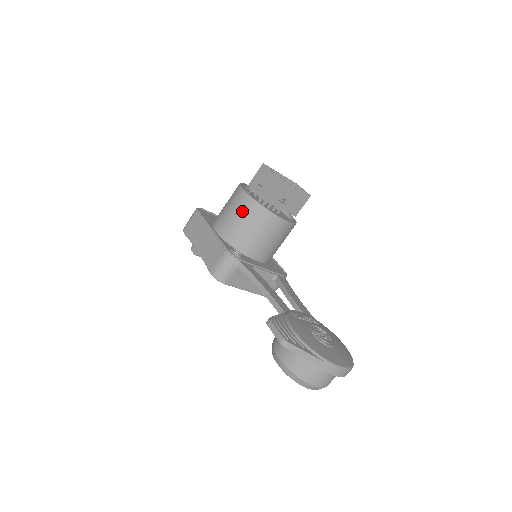
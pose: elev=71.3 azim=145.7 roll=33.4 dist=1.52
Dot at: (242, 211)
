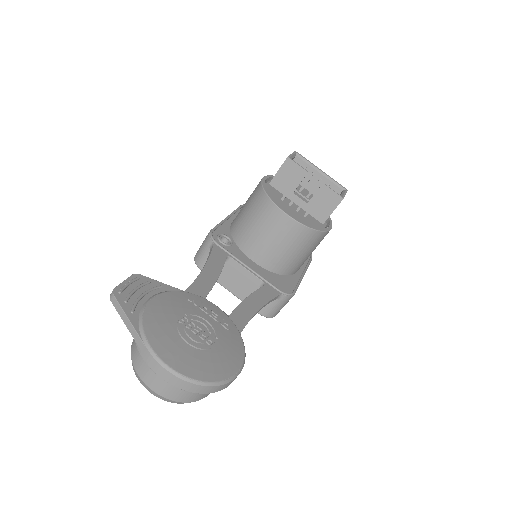
Dot at: (251, 197)
